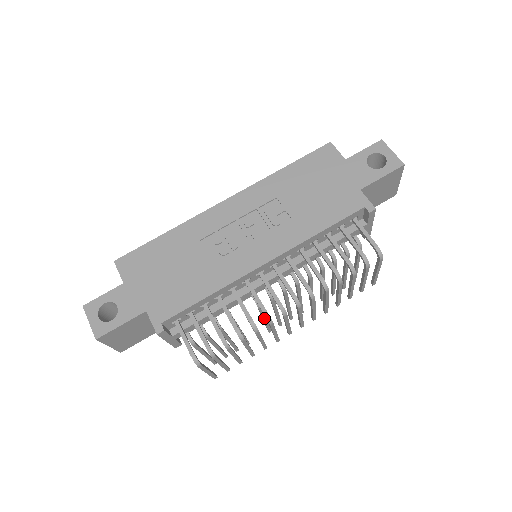
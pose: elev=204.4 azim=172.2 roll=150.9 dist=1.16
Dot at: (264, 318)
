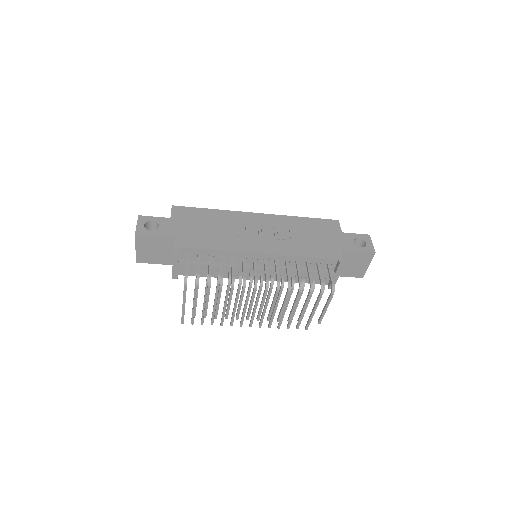
Dot at: (236, 303)
